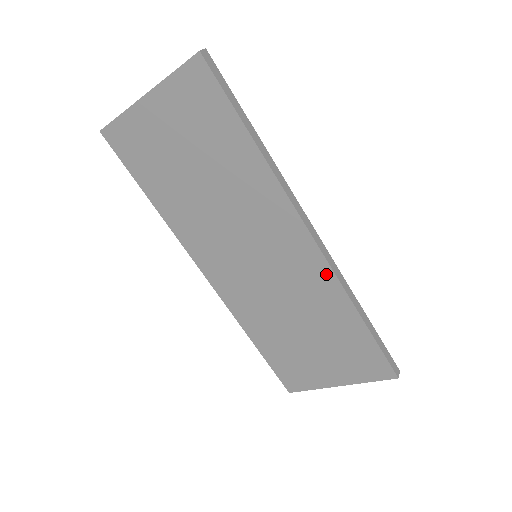
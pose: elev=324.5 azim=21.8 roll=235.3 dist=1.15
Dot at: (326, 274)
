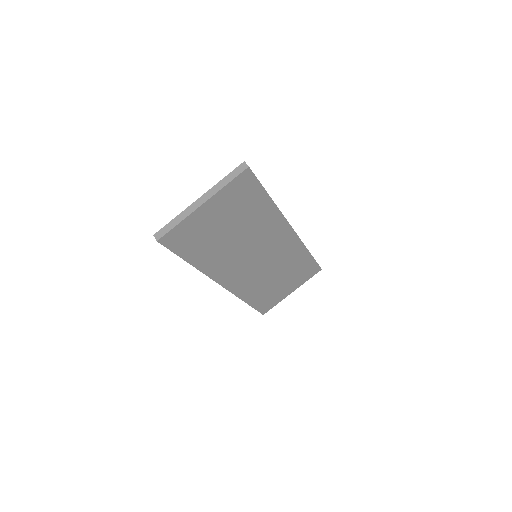
Dot at: (297, 243)
